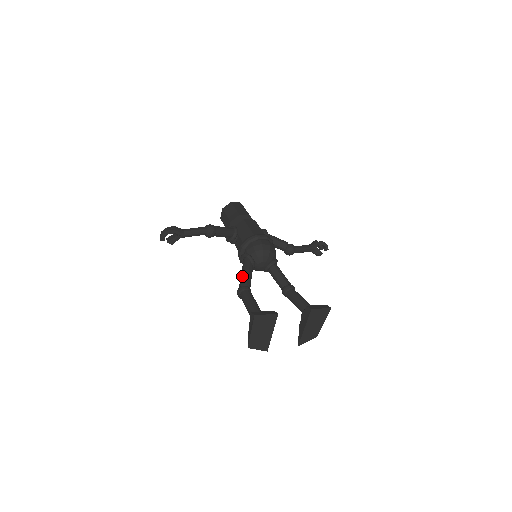
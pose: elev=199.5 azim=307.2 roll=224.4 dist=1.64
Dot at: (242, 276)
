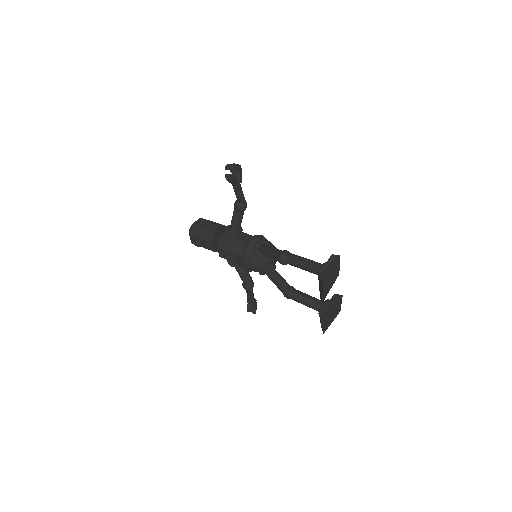
Dot at: occluded
